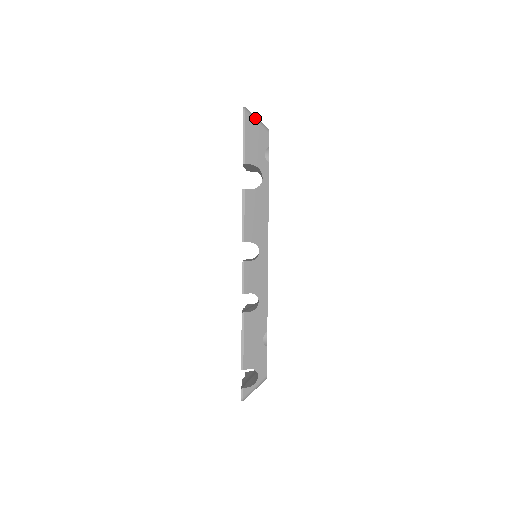
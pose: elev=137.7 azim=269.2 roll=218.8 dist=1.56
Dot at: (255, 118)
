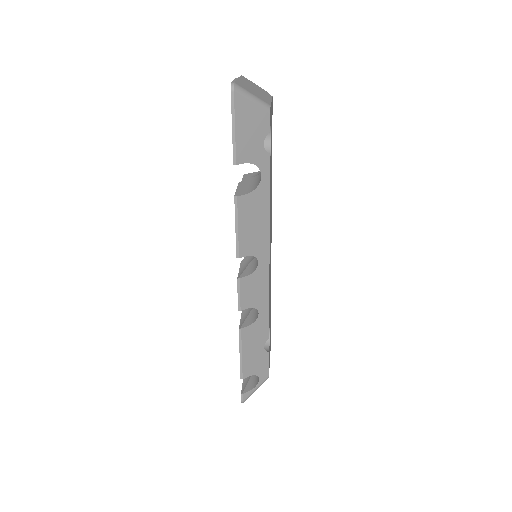
Dot at: (249, 97)
